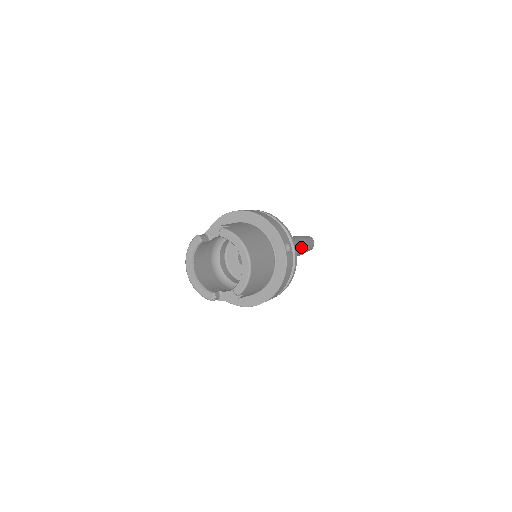
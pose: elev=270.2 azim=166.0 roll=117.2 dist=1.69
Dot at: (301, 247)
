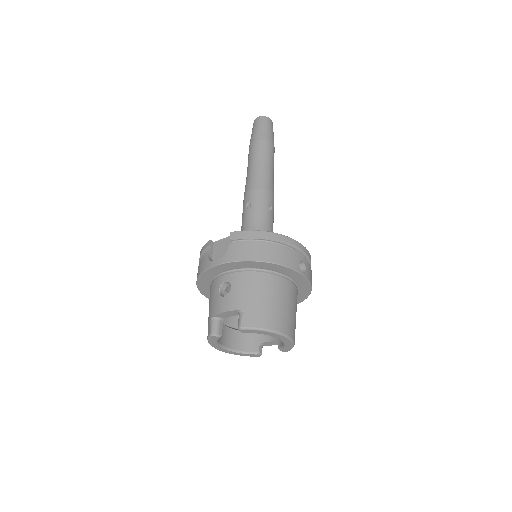
Dot at: (272, 163)
